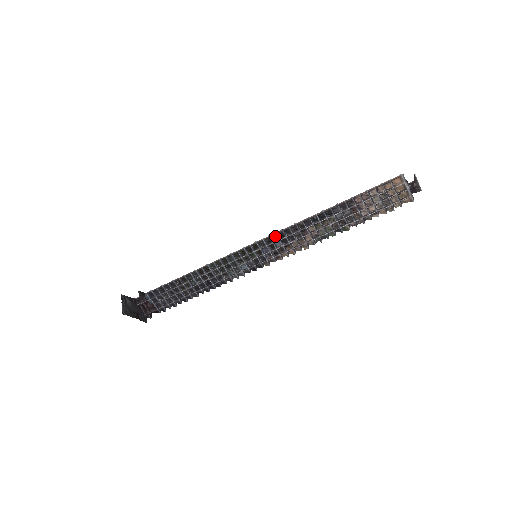
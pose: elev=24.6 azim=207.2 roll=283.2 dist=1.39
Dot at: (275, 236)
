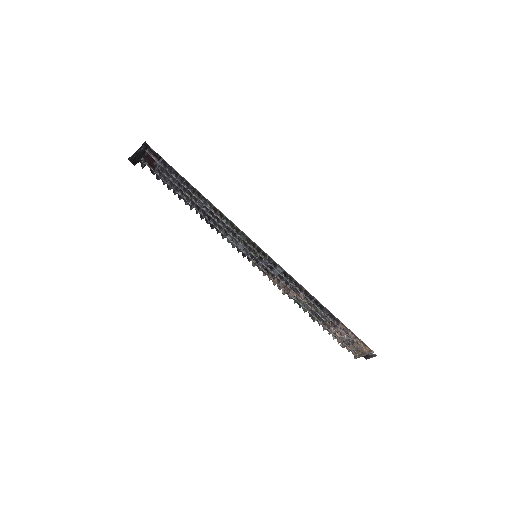
Dot at: (282, 269)
